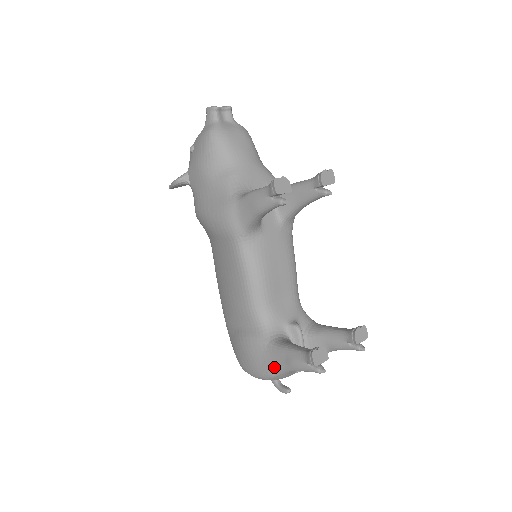
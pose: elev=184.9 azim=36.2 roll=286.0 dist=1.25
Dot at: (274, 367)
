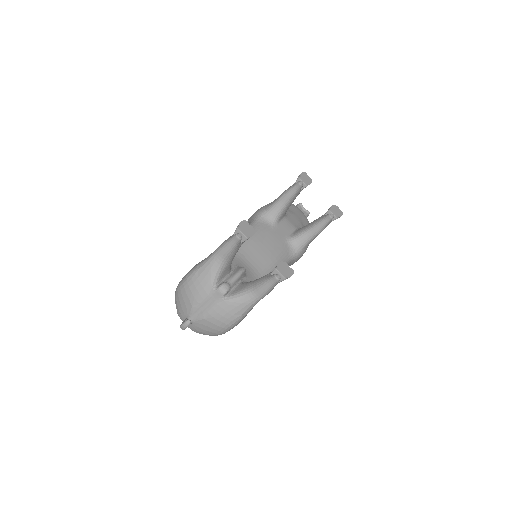
Dot at: (205, 259)
